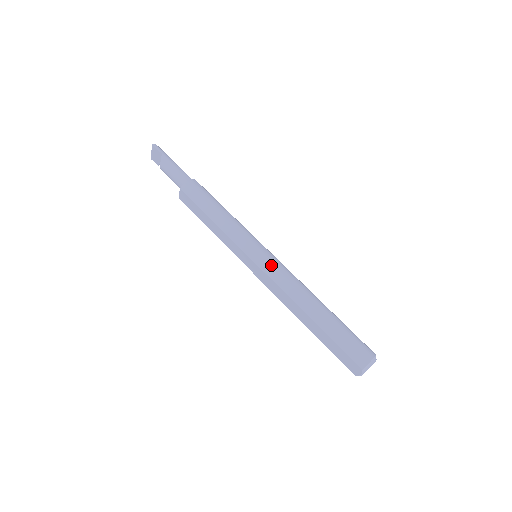
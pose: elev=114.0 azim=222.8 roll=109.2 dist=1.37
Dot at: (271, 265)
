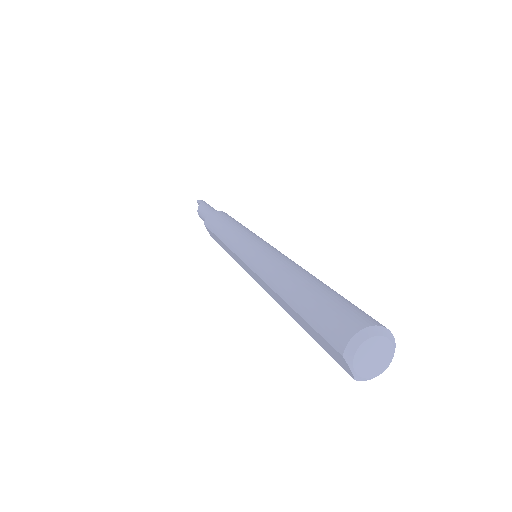
Dot at: (253, 253)
